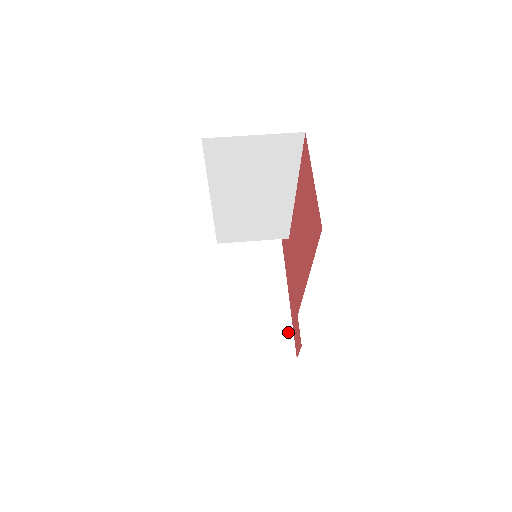
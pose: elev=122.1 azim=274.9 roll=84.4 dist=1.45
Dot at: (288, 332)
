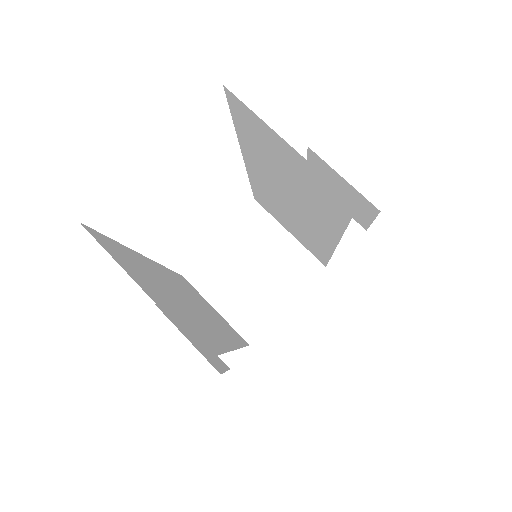
Dot at: (250, 339)
